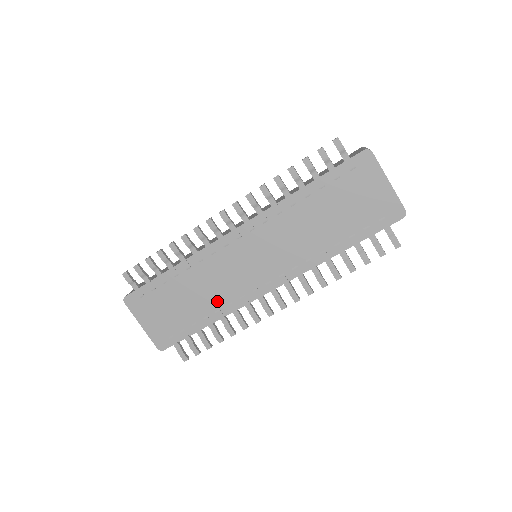
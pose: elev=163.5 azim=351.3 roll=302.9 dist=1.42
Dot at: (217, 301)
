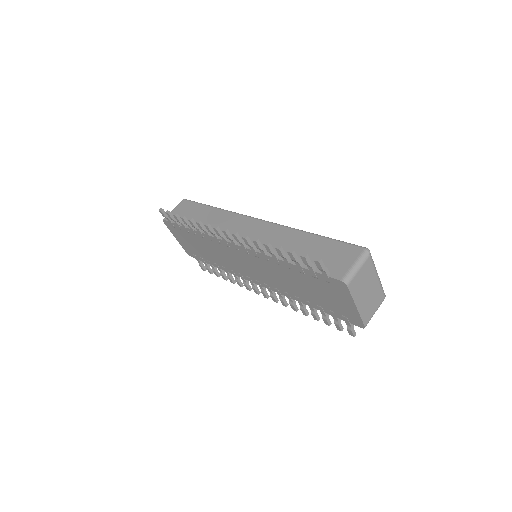
Dot at: (223, 263)
